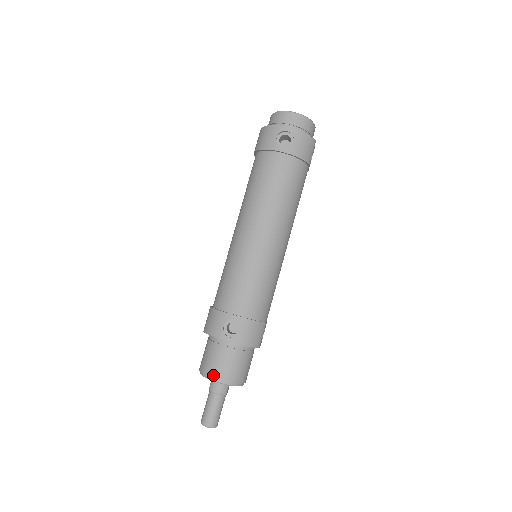
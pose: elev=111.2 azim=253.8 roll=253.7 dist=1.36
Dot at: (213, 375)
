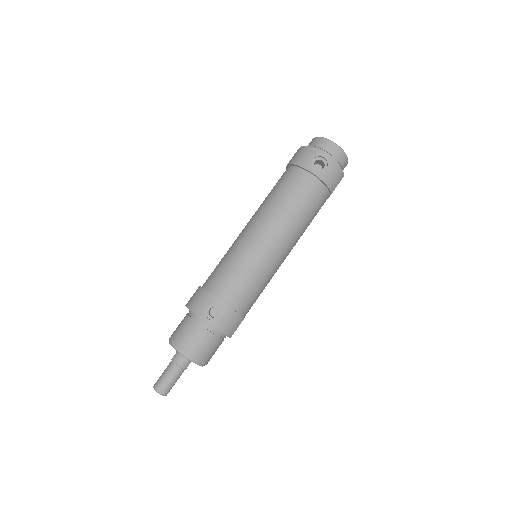
Dot at: (182, 348)
